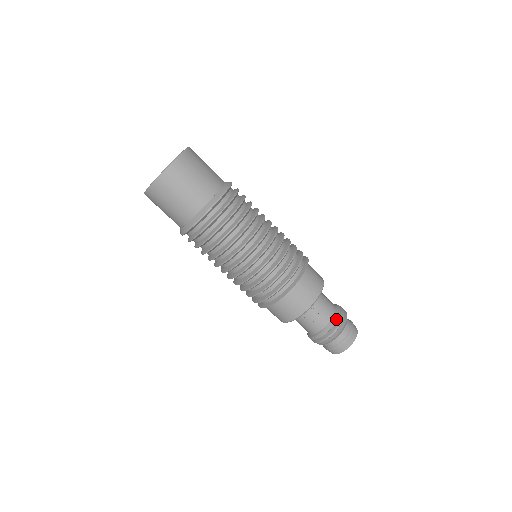
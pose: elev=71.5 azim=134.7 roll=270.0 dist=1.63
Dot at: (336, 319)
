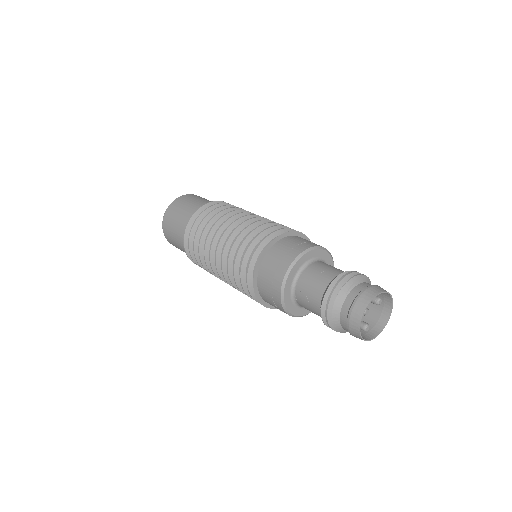
Dot at: (323, 295)
